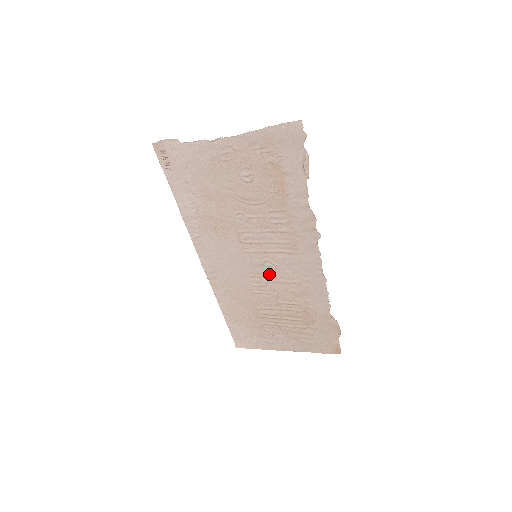
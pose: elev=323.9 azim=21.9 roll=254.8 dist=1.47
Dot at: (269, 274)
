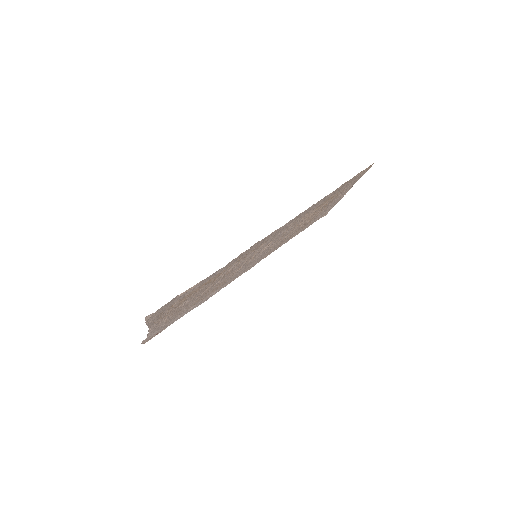
Dot at: (275, 241)
